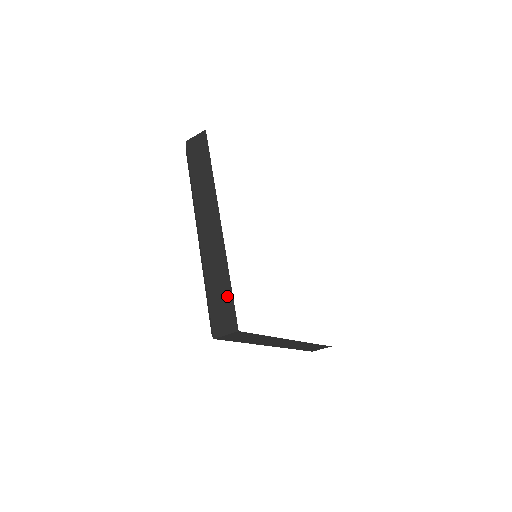
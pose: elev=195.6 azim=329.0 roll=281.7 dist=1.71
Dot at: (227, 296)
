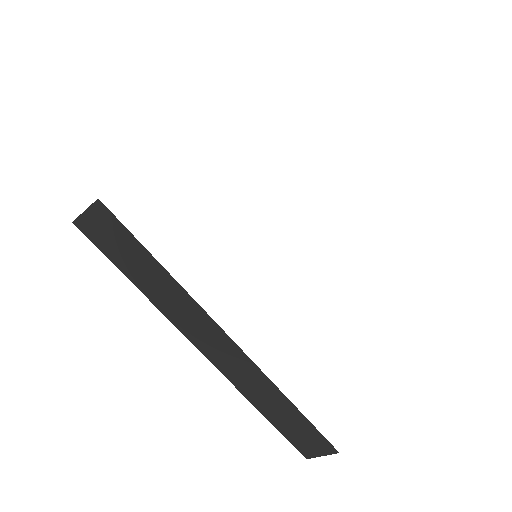
Dot at: (301, 422)
